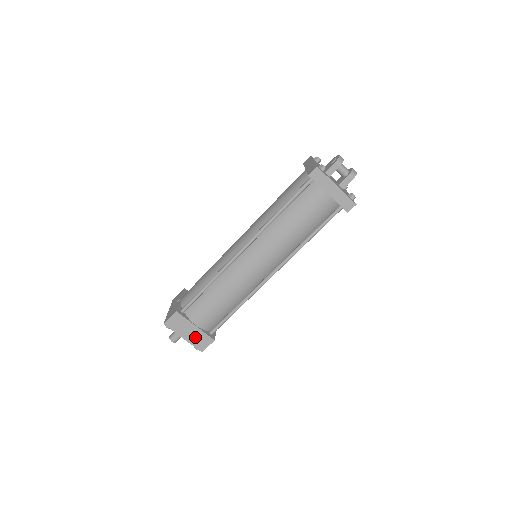
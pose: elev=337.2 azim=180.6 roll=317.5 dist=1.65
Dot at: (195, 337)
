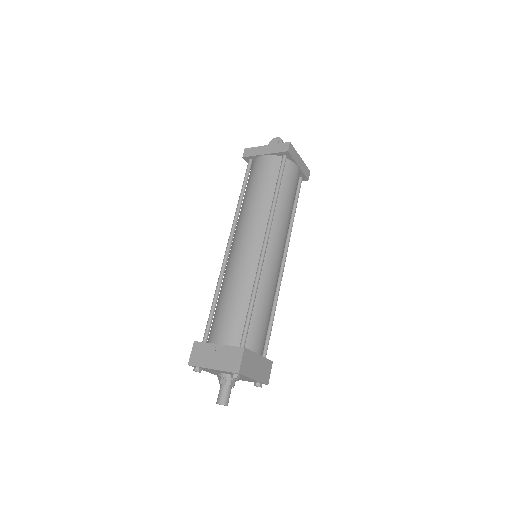
Dot at: (261, 370)
